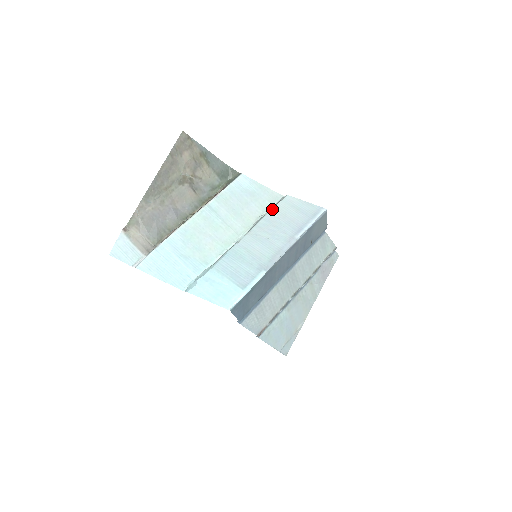
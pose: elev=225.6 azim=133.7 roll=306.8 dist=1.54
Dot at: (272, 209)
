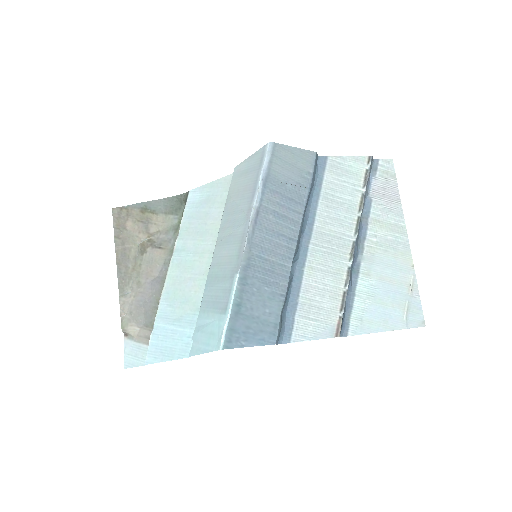
Dot at: (227, 197)
